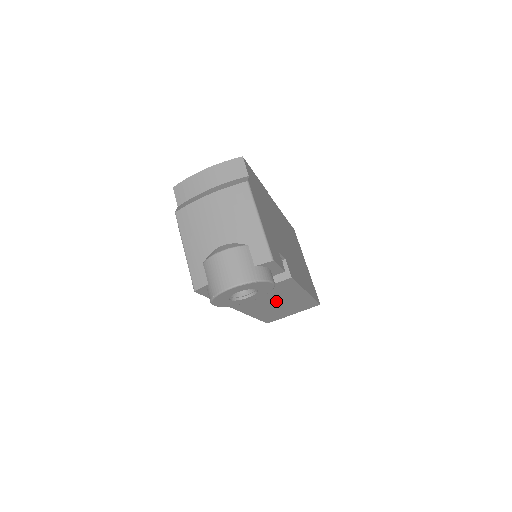
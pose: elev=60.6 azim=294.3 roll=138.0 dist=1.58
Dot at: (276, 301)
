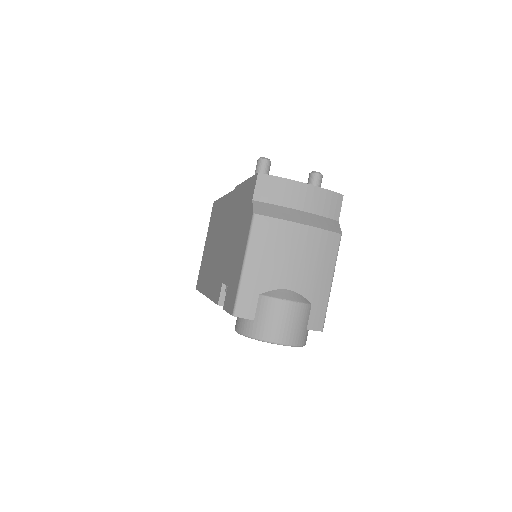
Dot at: occluded
